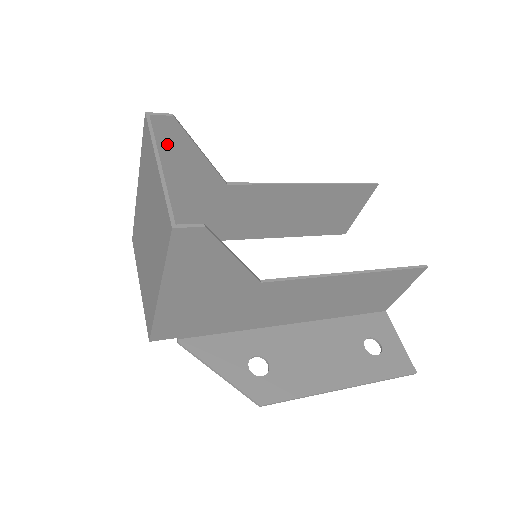
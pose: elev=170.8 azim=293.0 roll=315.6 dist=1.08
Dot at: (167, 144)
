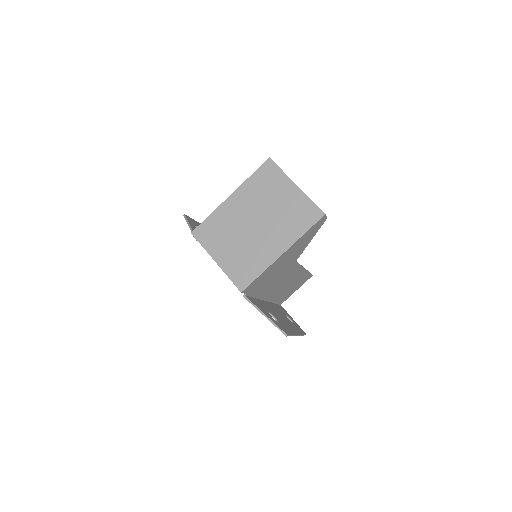
Dot at: occluded
